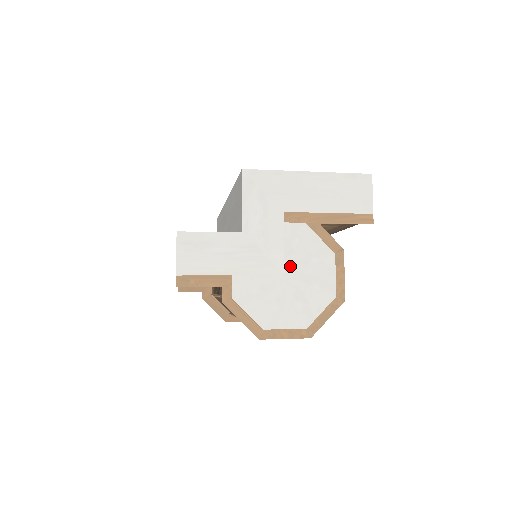
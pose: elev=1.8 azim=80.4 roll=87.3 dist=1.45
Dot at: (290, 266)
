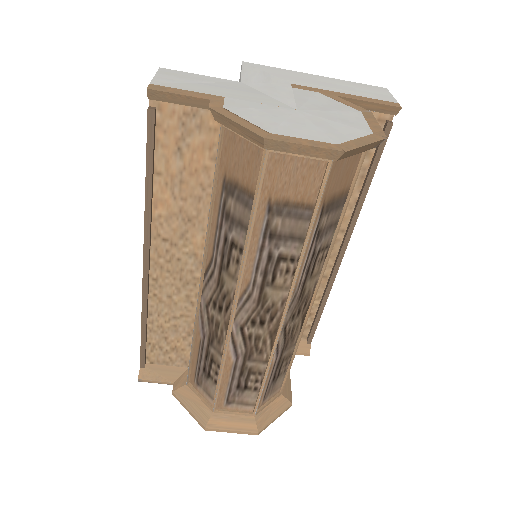
Dot at: (303, 107)
